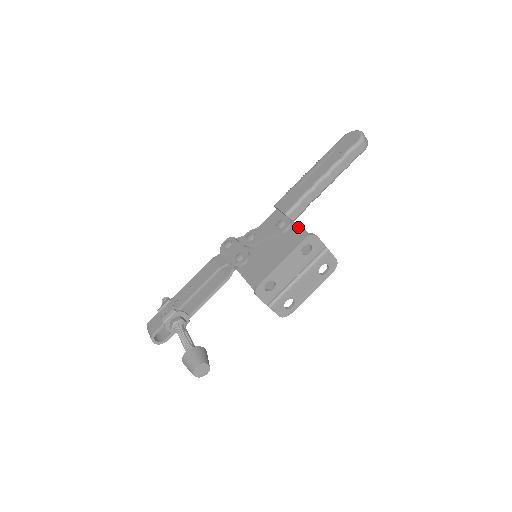
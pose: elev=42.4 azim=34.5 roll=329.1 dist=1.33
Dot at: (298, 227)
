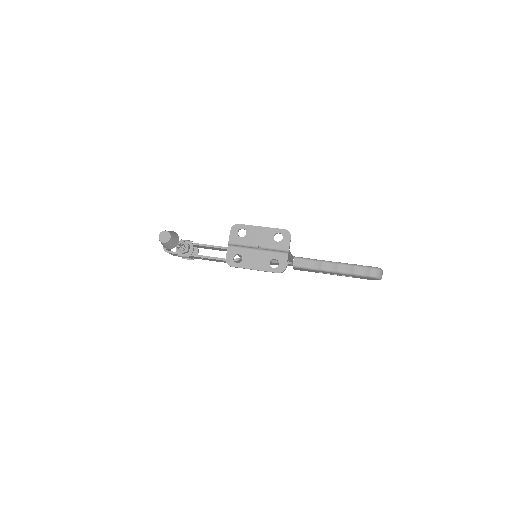
Dot at: occluded
